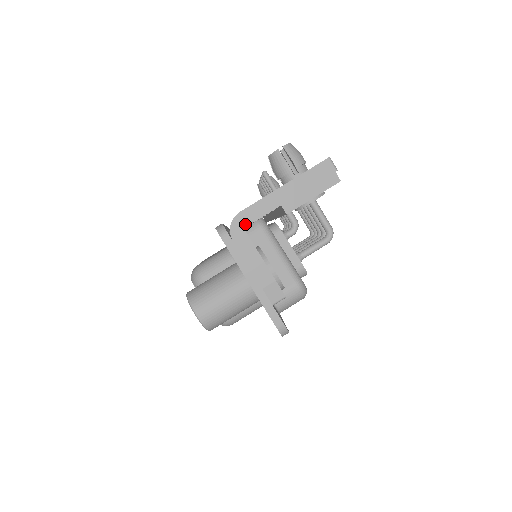
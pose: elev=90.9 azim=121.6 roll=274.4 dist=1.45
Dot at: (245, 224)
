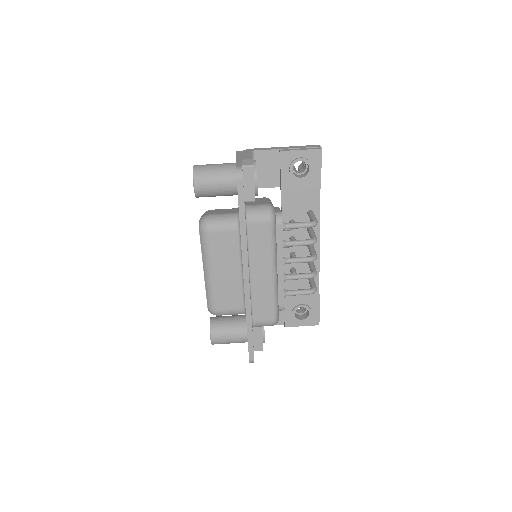
Dot at: (254, 150)
